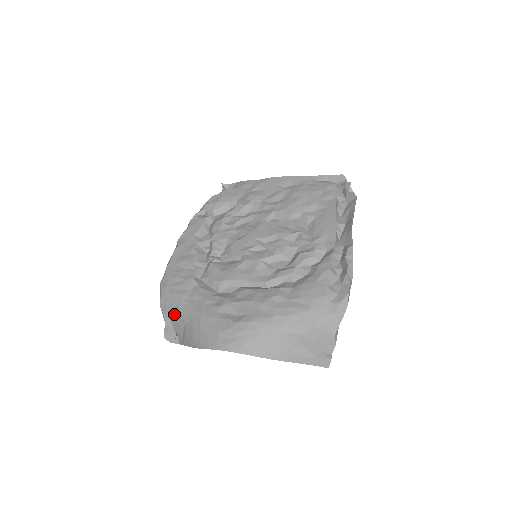
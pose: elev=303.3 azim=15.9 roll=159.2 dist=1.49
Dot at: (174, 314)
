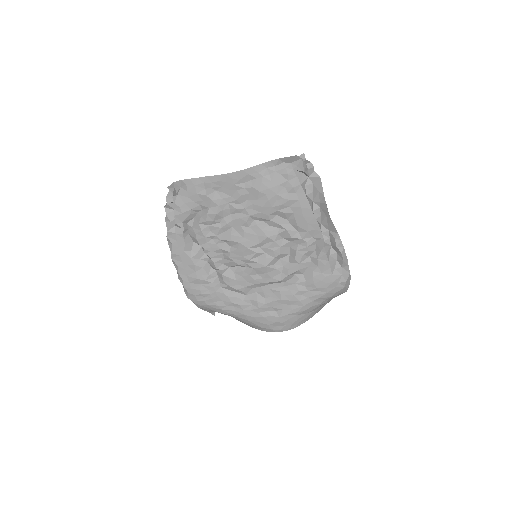
Dot at: occluded
